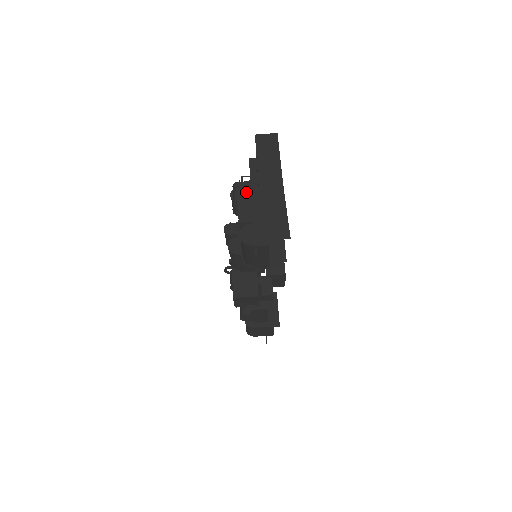
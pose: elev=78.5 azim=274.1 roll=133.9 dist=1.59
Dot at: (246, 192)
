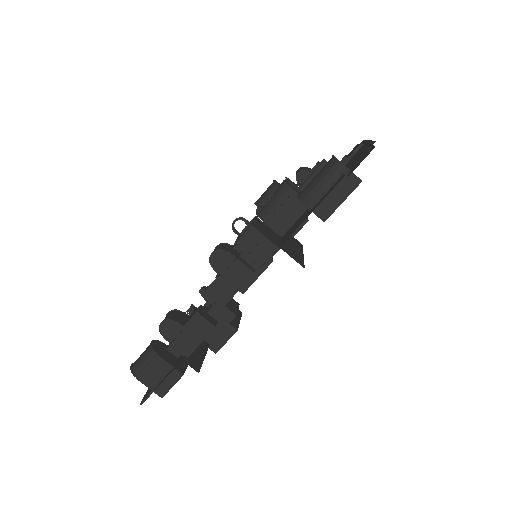
Dot at: occluded
